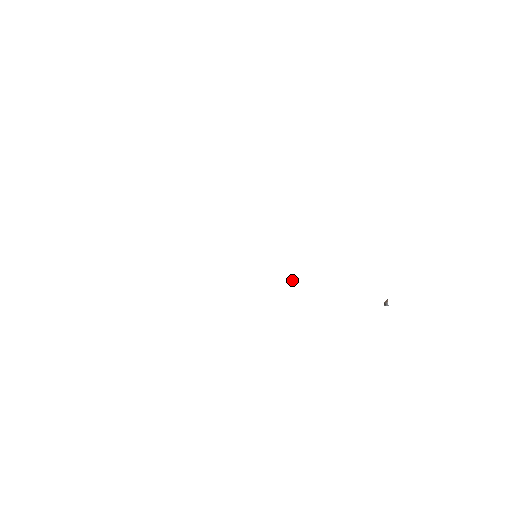
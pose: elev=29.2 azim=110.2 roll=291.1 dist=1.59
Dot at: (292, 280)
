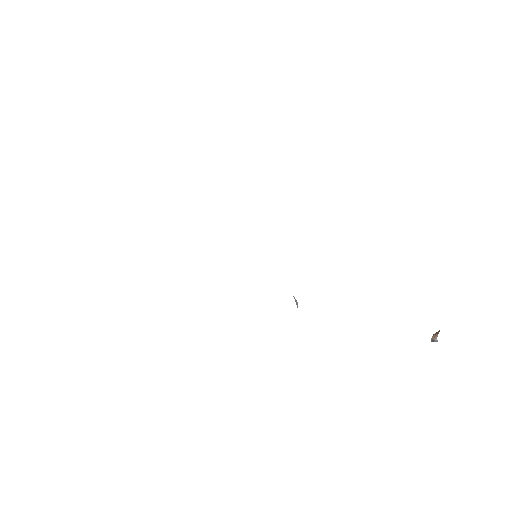
Dot at: (296, 301)
